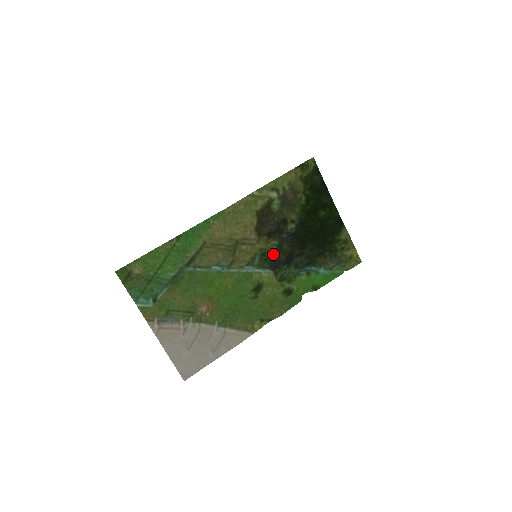
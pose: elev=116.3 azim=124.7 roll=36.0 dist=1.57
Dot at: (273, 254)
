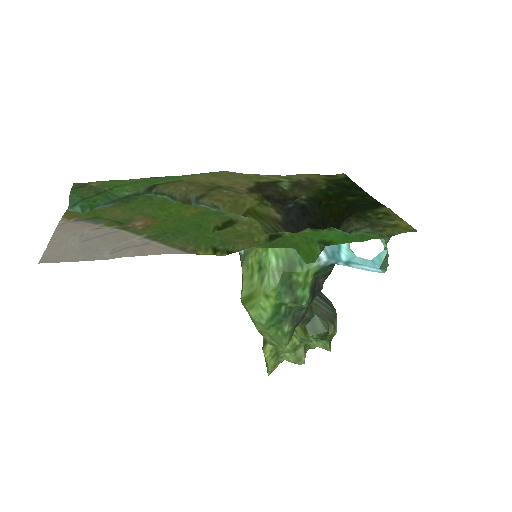
Dot at: occluded
